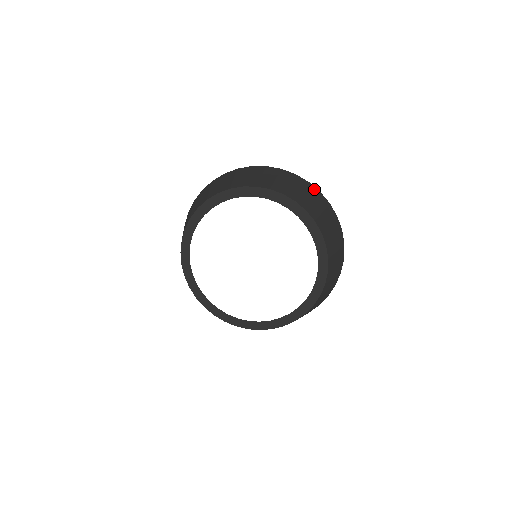
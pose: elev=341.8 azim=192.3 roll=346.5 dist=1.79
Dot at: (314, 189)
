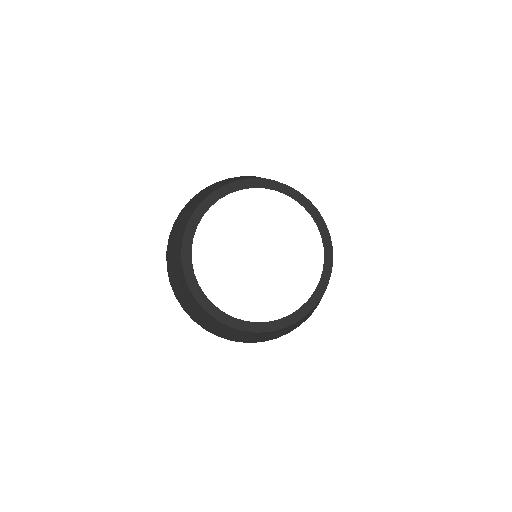
Dot at: occluded
